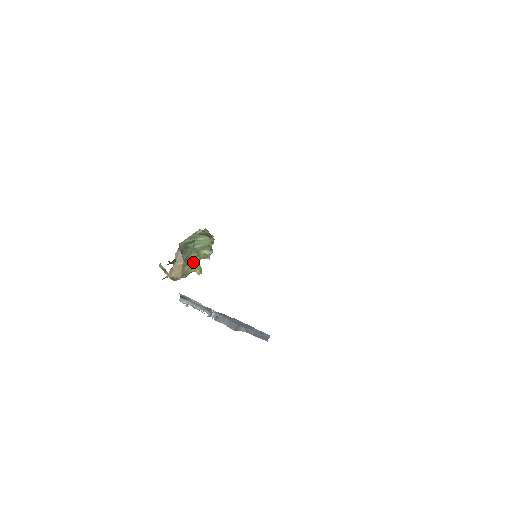
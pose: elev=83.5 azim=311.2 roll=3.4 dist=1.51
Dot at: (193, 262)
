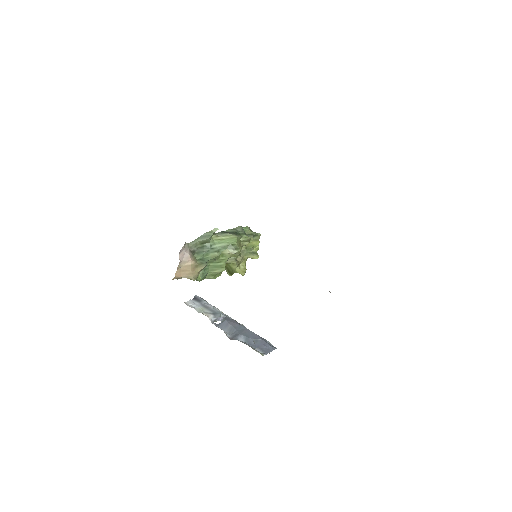
Dot at: (218, 262)
